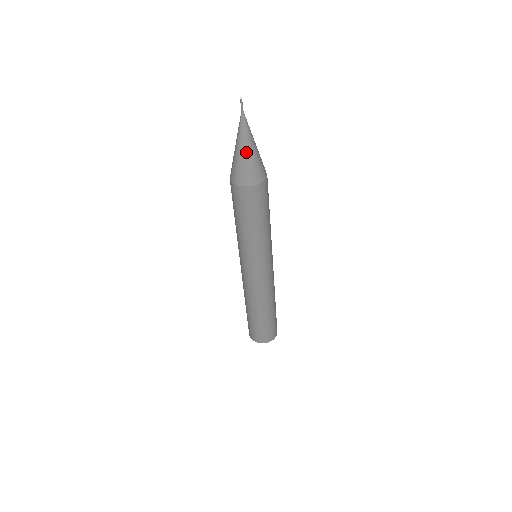
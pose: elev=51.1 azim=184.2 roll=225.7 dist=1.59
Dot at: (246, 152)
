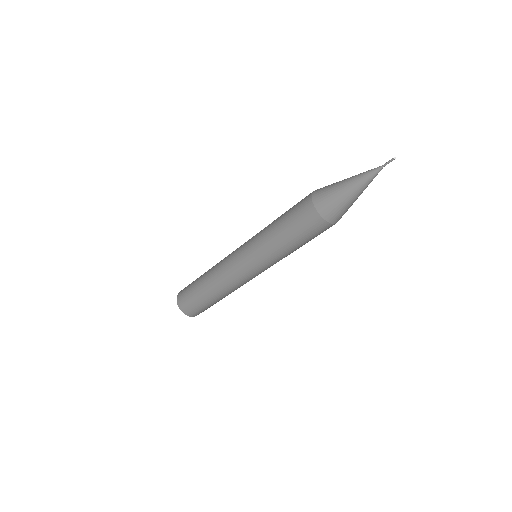
Dot at: (354, 197)
